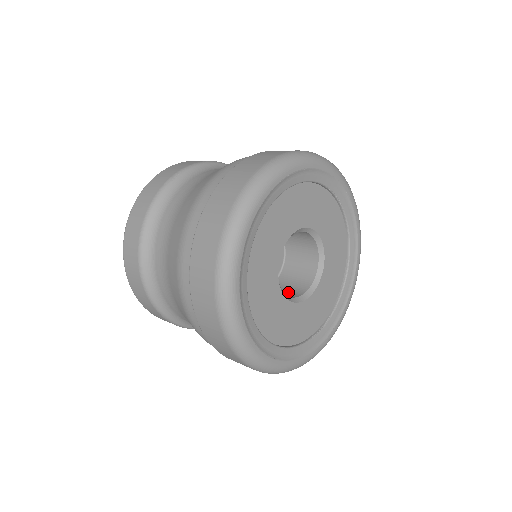
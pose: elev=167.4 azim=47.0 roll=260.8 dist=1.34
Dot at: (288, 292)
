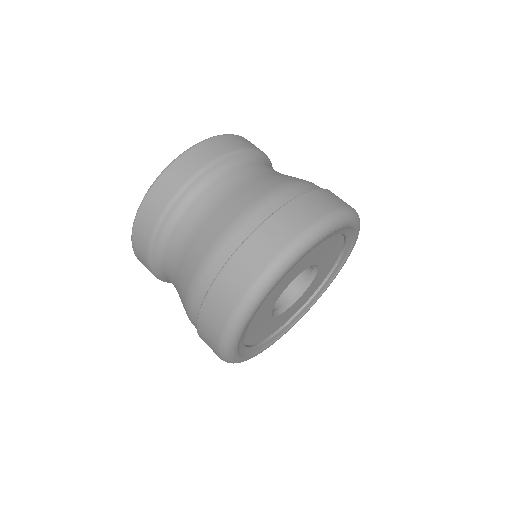
Dot at: occluded
